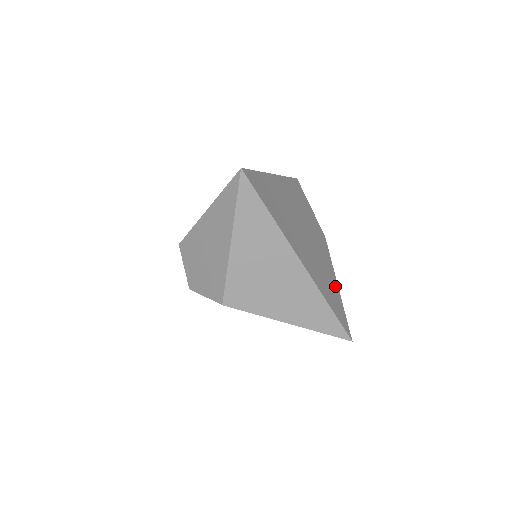
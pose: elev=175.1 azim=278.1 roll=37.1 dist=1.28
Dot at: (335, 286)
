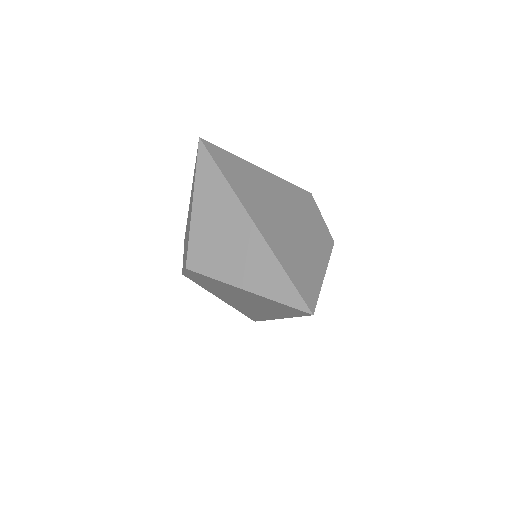
Dot at: (317, 270)
